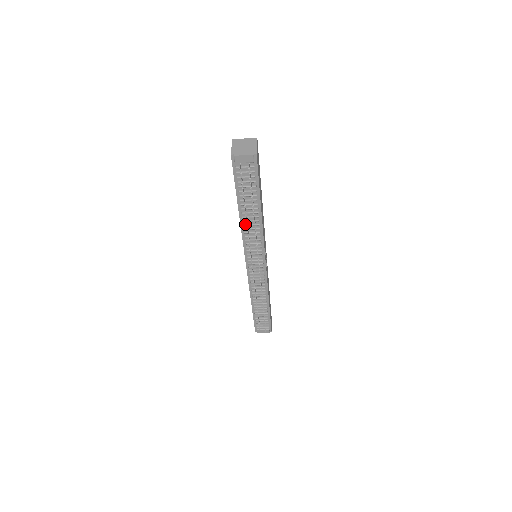
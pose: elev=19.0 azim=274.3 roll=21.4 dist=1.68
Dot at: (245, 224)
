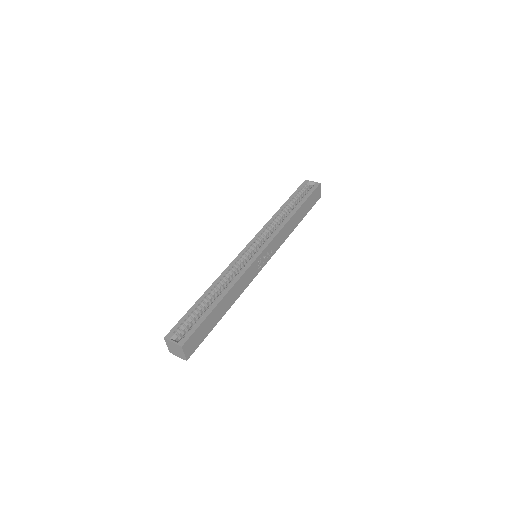
Dot at: occluded
